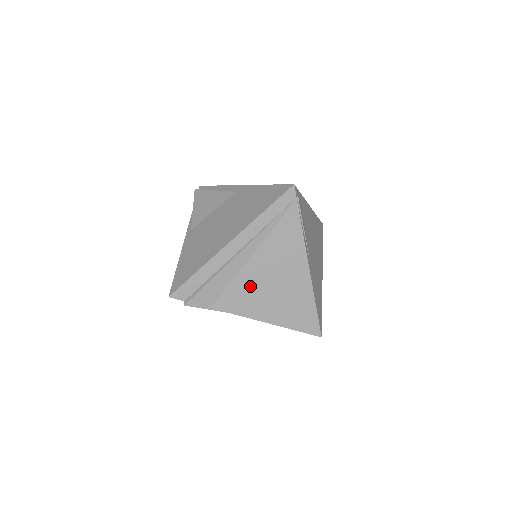
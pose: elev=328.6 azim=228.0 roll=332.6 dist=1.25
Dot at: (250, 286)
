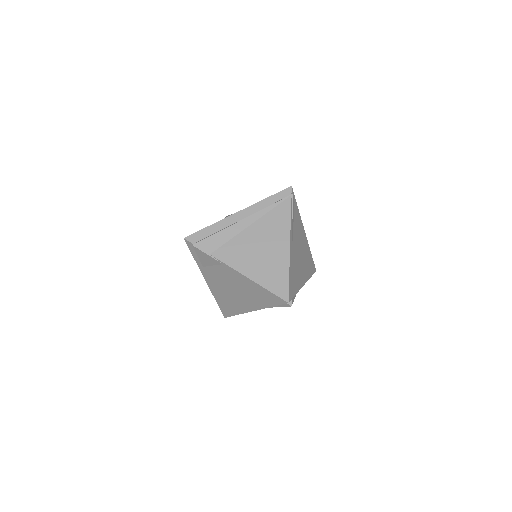
Dot at: (243, 246)
